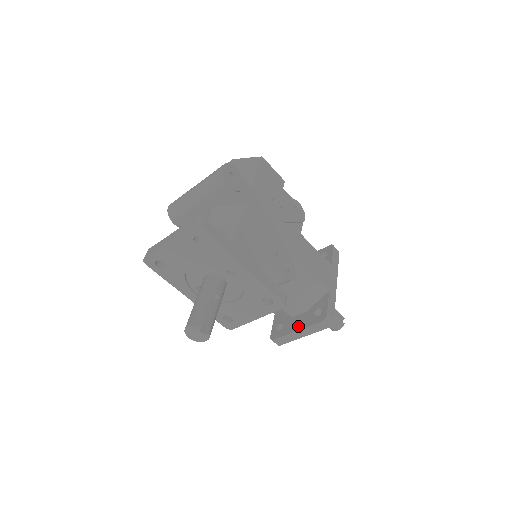
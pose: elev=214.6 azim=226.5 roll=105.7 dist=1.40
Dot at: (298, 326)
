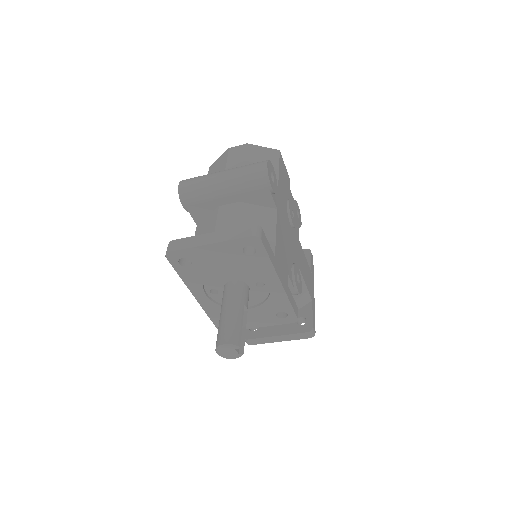
Dot at: (278, 331)
